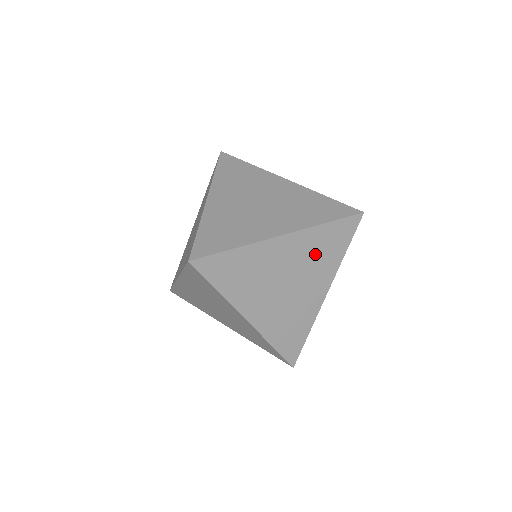
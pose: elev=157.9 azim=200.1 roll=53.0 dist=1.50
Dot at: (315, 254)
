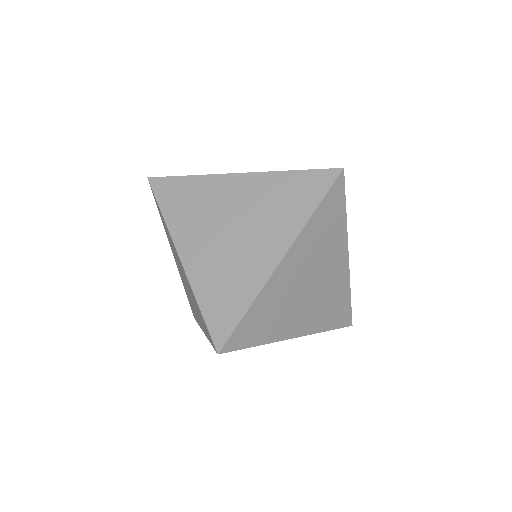
Dot at: (320, 242)
